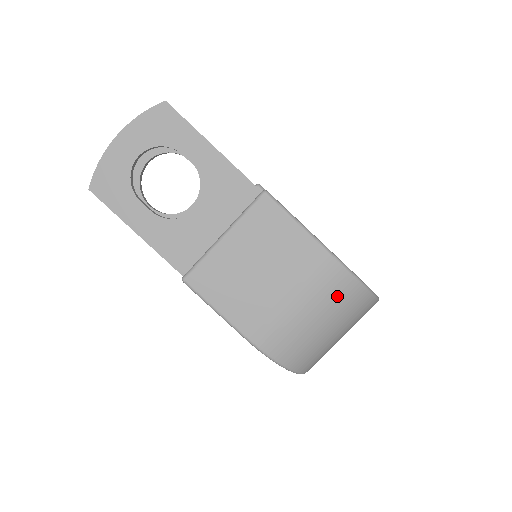
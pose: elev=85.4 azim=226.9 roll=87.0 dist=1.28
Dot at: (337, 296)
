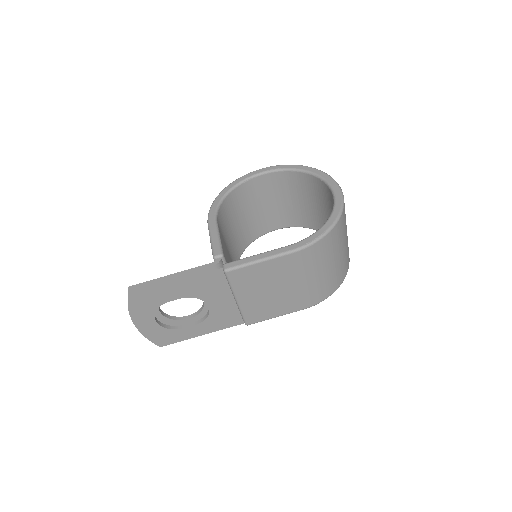
Dot at: (321, 254)
